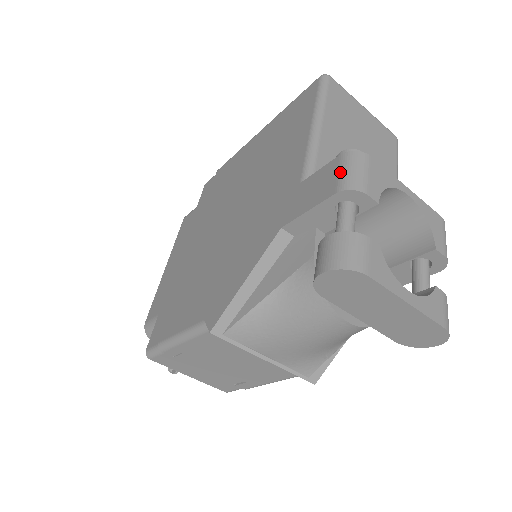
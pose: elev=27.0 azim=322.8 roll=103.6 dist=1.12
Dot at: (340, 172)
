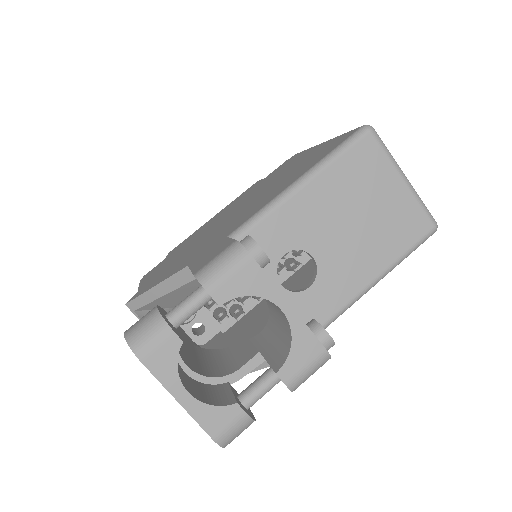
Dot at: (215, 258)
